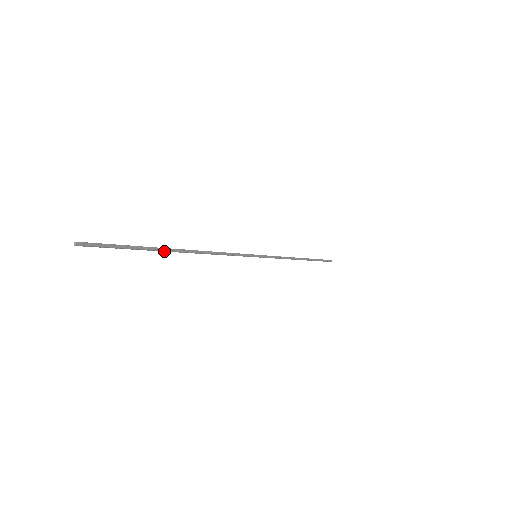
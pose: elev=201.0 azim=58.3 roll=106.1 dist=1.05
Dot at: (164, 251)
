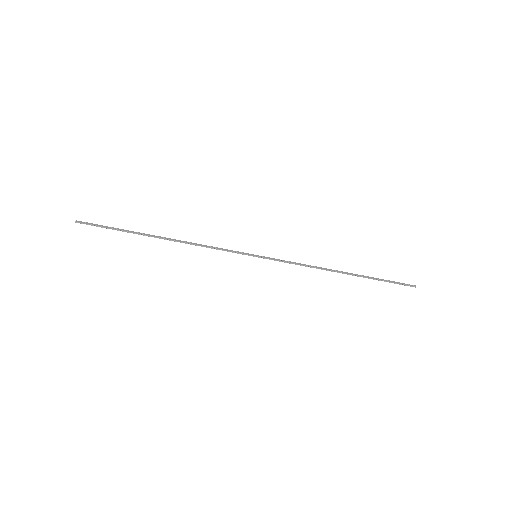
Dot at: (144, 235)
